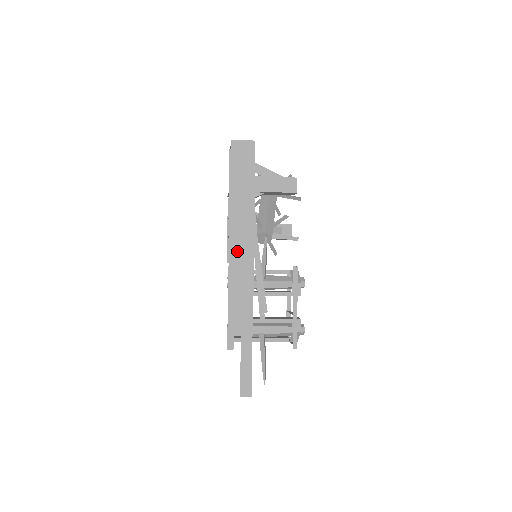
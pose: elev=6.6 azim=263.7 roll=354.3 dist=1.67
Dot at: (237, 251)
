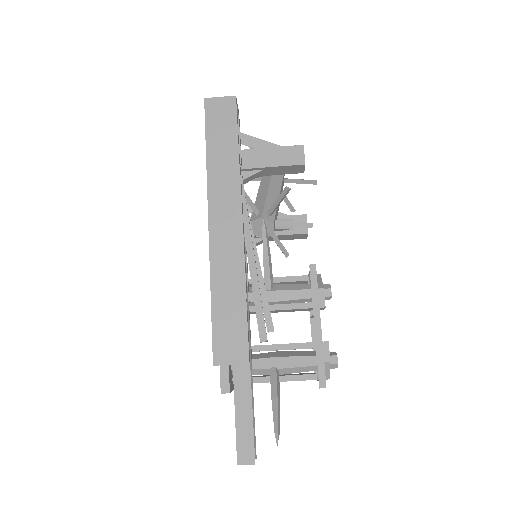
Dot at: (219, 241)
